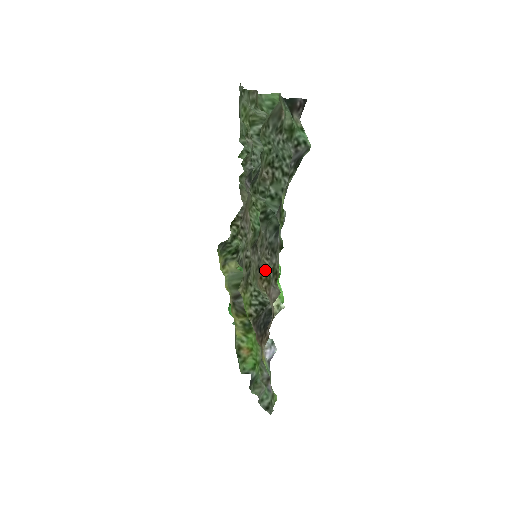
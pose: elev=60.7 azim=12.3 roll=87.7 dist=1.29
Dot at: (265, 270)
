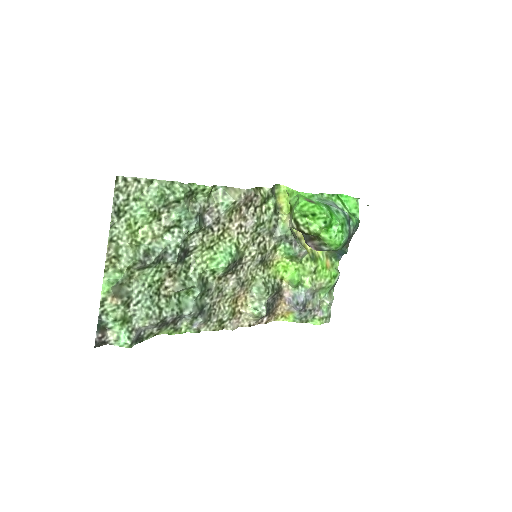
Dot at: (229, 306)
